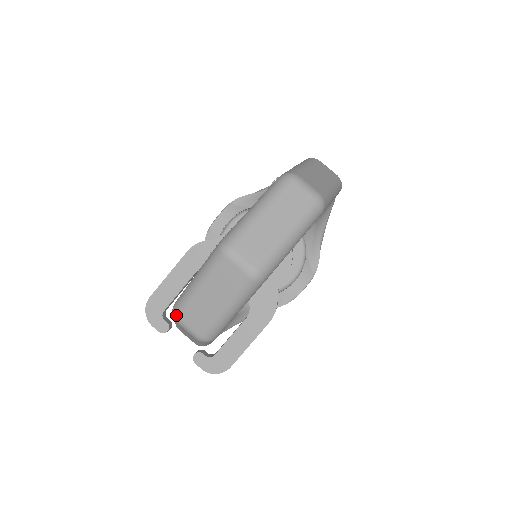
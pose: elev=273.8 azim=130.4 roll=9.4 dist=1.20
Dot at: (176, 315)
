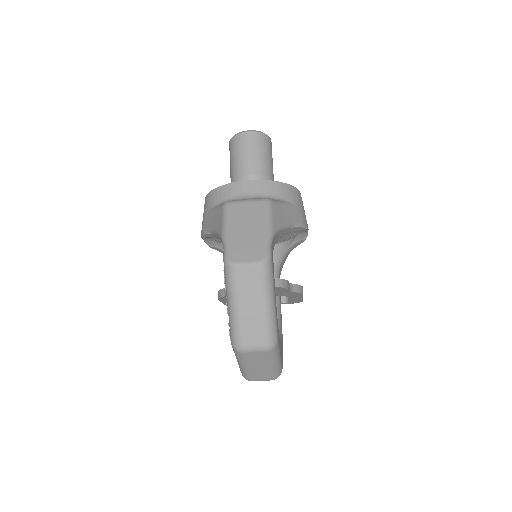
Dot at: occluded
